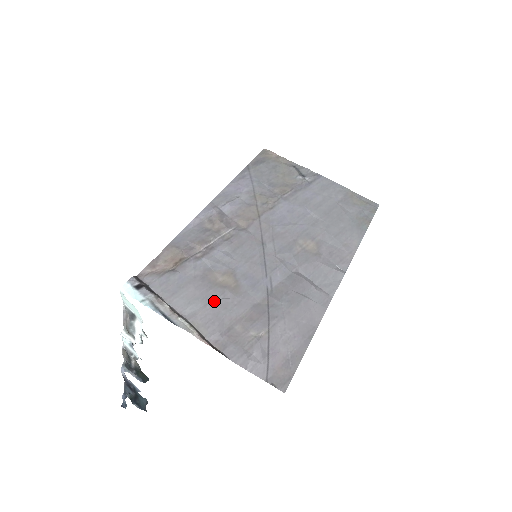
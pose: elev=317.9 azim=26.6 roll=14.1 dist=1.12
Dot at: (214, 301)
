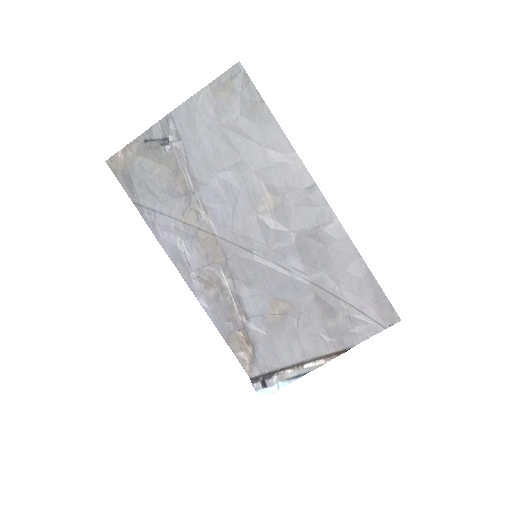
Dot at: (297, 331)
